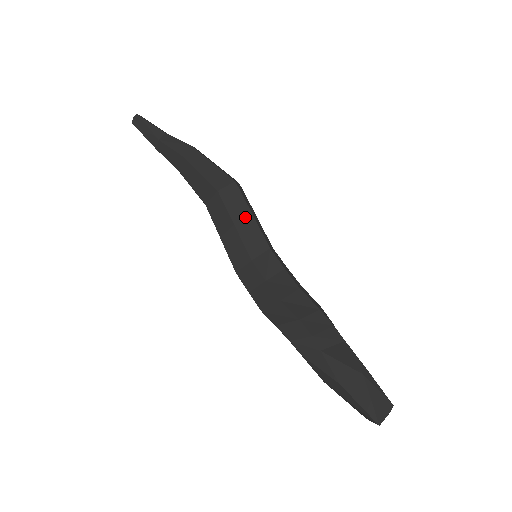
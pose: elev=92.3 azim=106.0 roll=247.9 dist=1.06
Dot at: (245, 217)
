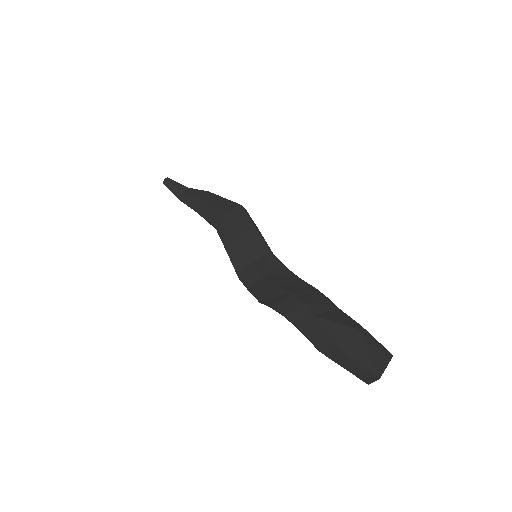
Dot at: (248, 229)
